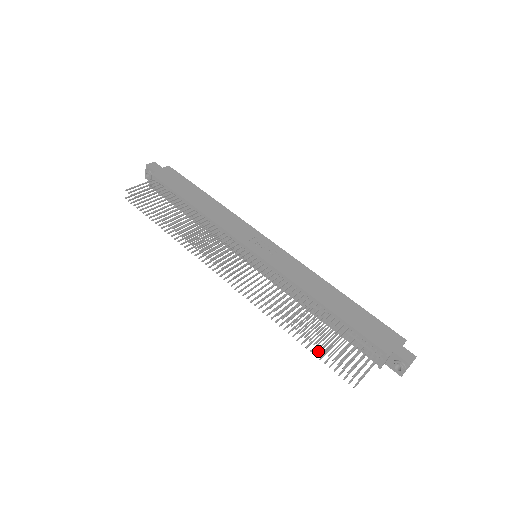
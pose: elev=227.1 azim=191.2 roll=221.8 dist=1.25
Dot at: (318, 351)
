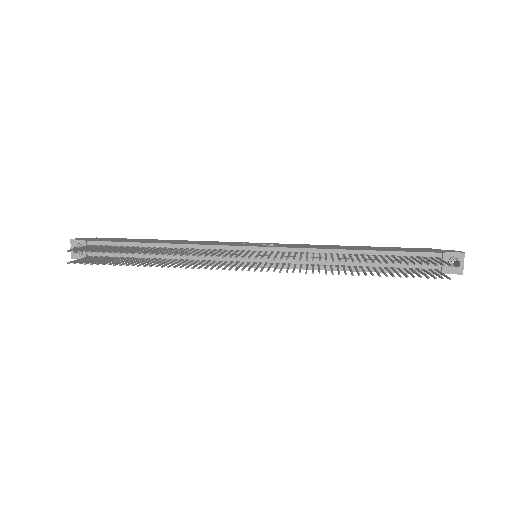
Dot at: (392, 274)
